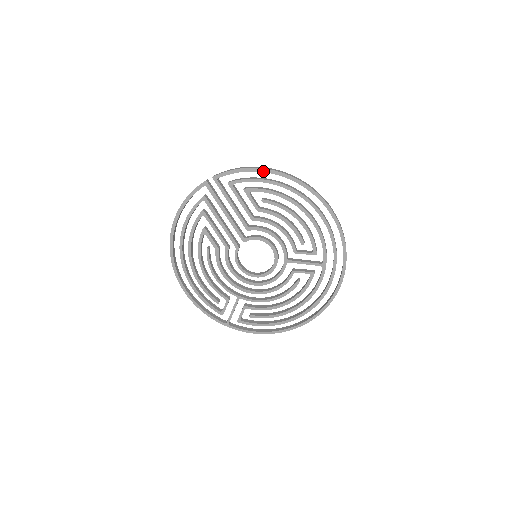
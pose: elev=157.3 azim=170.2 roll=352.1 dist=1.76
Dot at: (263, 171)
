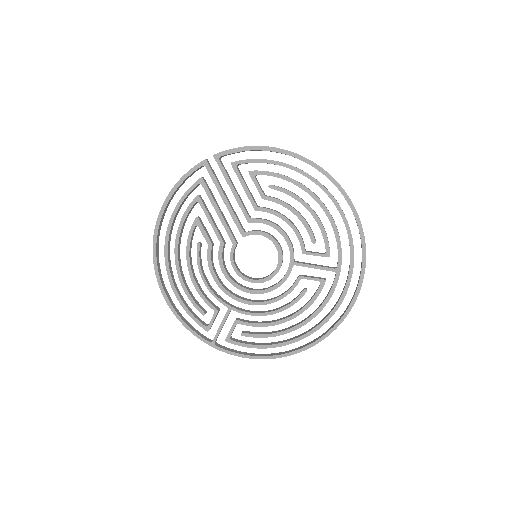
Dot at: (273, 150)
